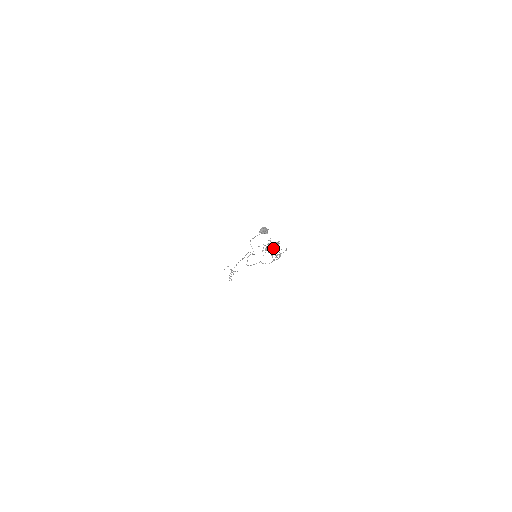
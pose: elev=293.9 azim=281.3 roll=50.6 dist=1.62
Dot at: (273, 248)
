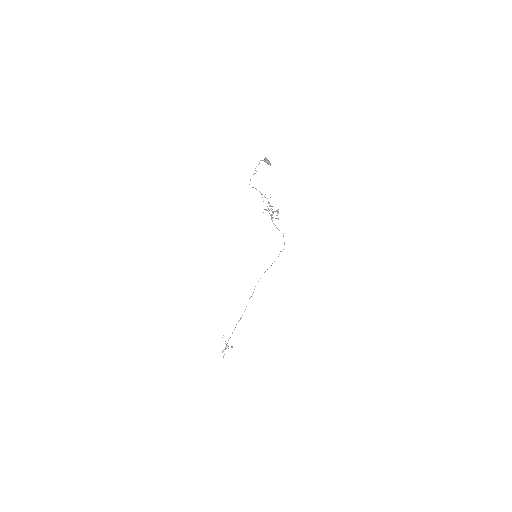
Dot at: (273, 212)
